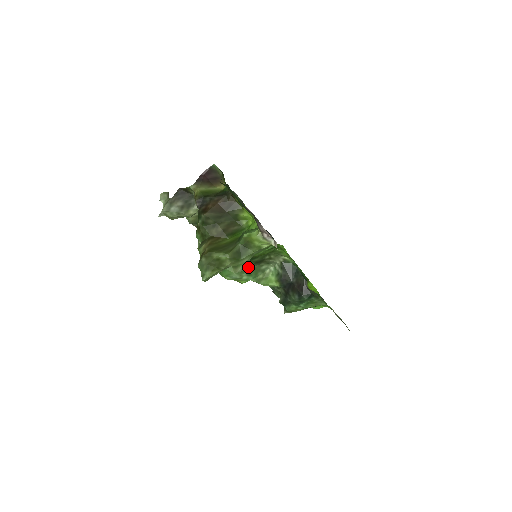
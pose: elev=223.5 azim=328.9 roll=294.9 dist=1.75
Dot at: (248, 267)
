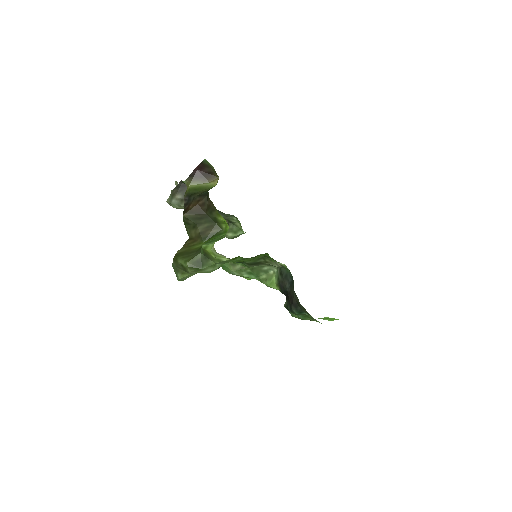
Dot at: (247, 266)
